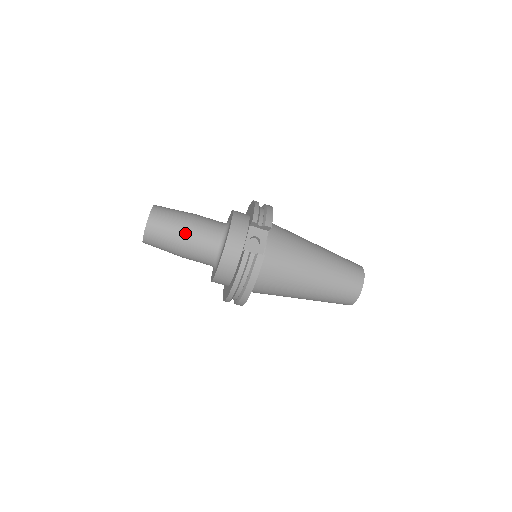
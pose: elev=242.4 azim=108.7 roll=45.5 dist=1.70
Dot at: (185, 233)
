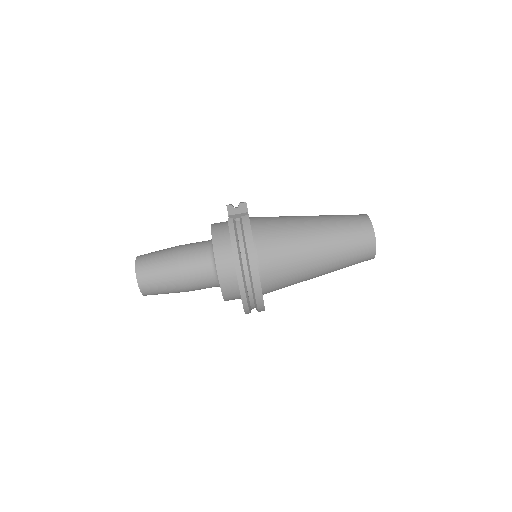
Dot at: (174, 253)
